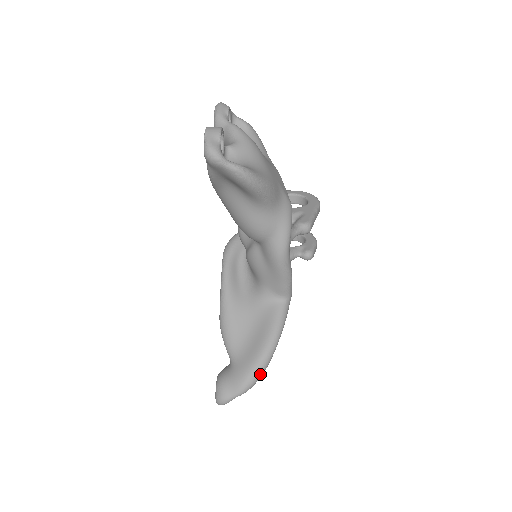
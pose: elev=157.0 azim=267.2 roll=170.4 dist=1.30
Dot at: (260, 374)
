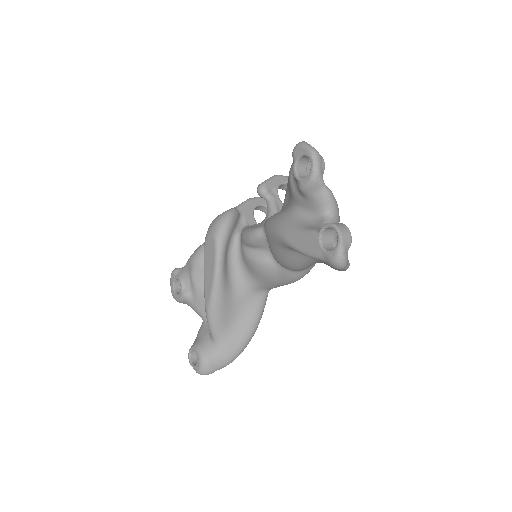
Dot at: occluded
